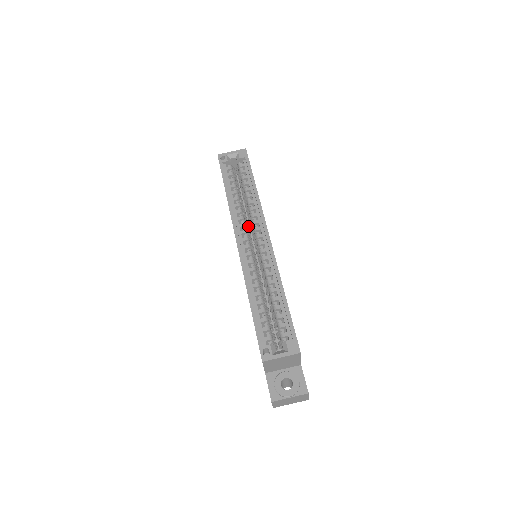
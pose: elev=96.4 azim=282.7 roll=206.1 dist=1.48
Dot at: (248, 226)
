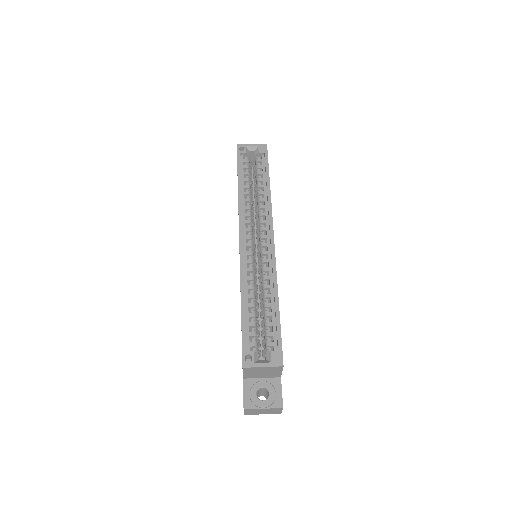
Dot at: (254, 224)
